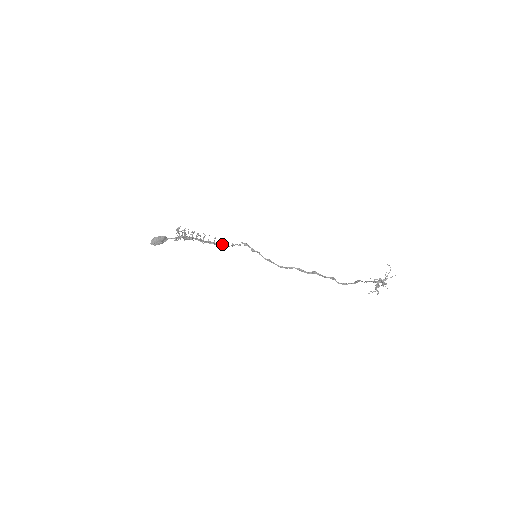
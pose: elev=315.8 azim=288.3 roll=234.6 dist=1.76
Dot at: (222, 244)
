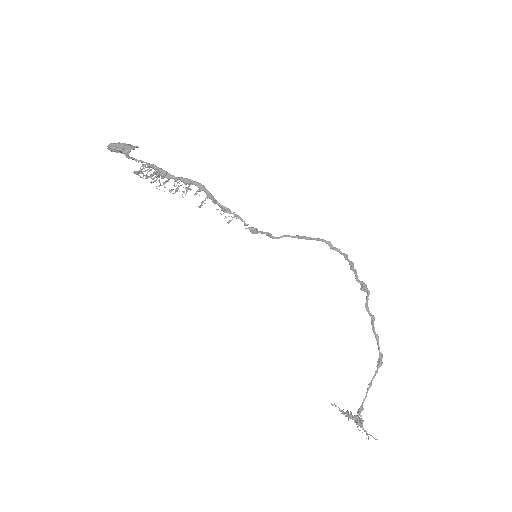
Dot at: (219, 206)
